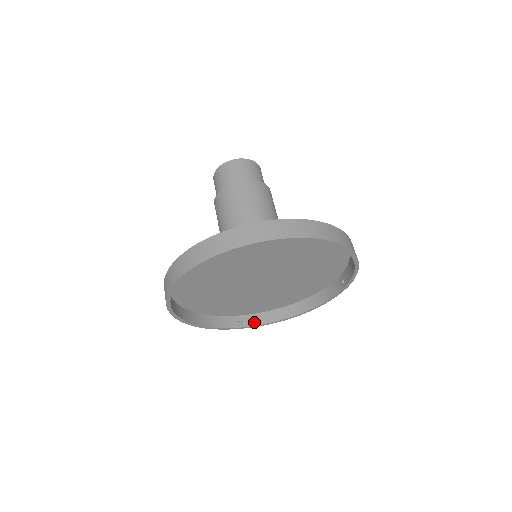
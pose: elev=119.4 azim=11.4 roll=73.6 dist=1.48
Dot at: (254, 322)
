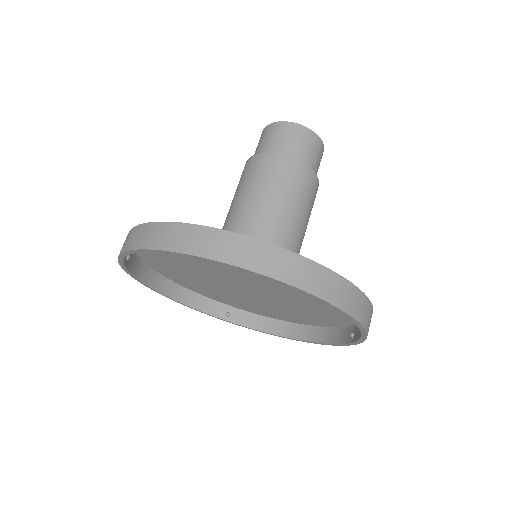
Dot at: (244, 321)
